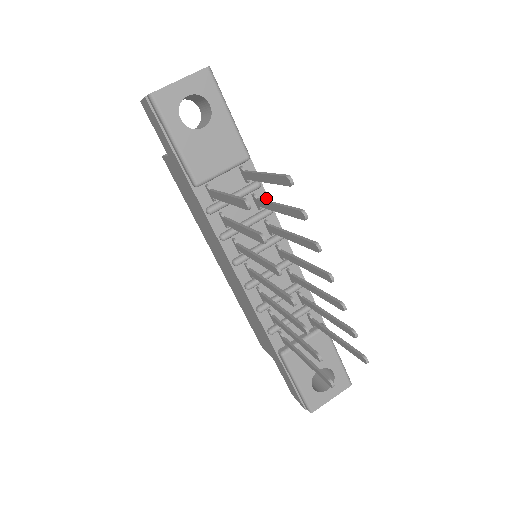
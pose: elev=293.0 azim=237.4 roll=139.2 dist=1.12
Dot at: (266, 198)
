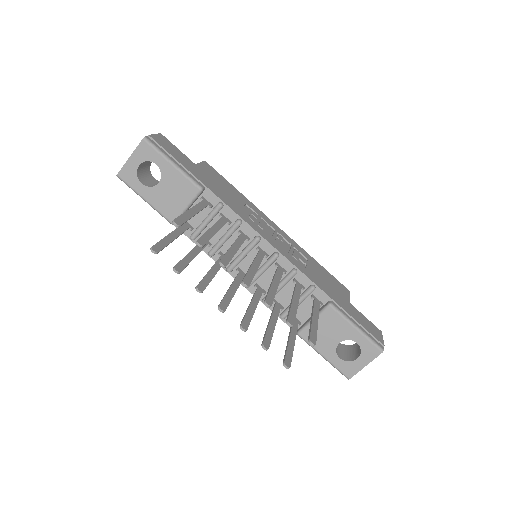
Dot at: (233, 213)
